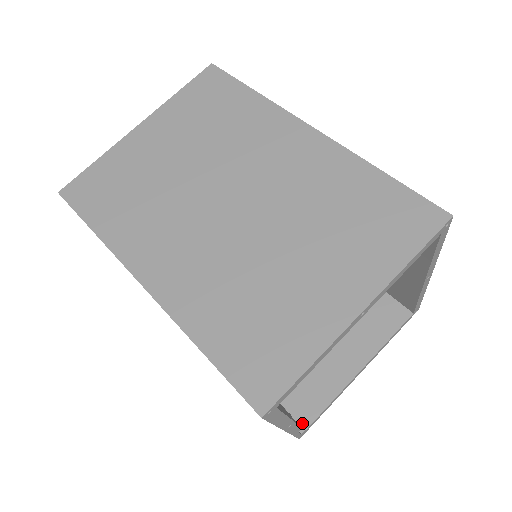
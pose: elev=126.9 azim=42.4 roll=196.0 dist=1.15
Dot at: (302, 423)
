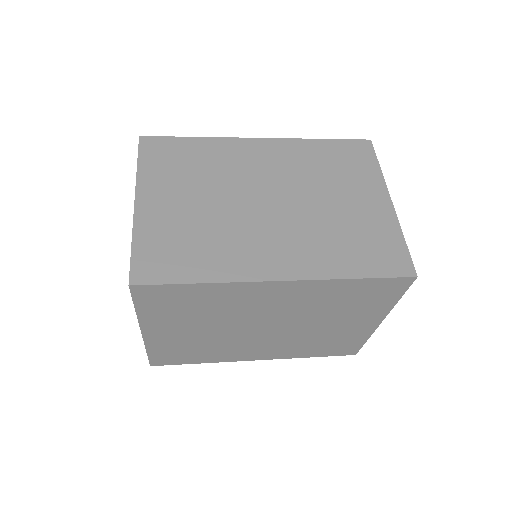
Dot at: occluded
